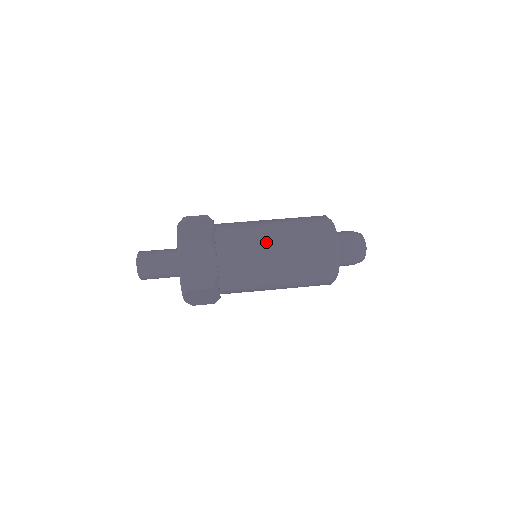
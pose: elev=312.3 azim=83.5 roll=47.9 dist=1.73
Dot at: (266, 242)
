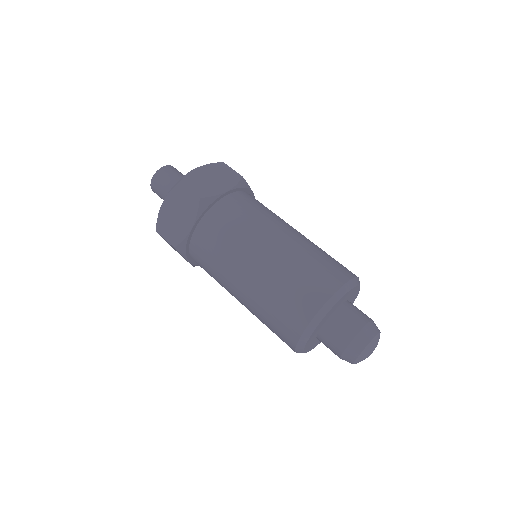
Dot at: (230, 286)
